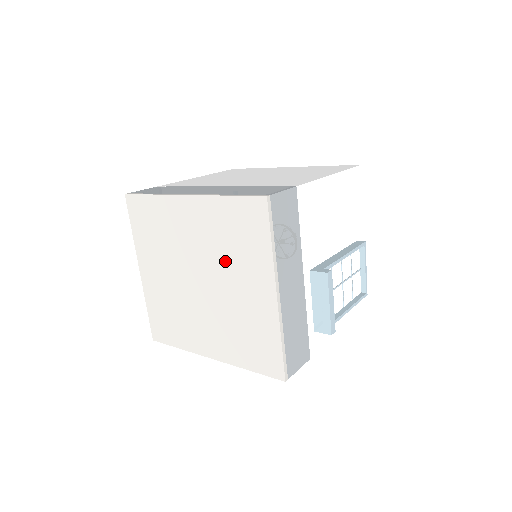
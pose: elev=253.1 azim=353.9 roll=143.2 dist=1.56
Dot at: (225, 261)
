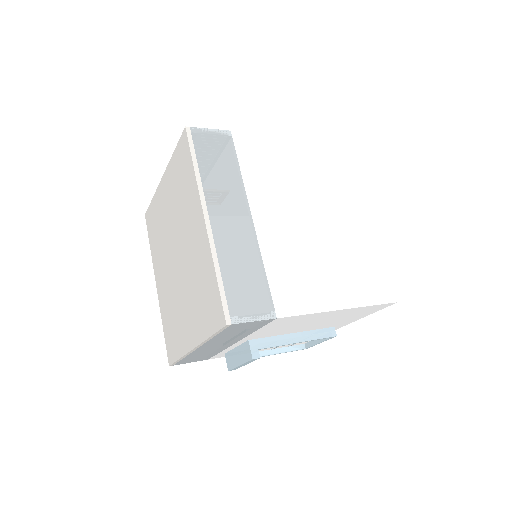
Dot at: (190, 285)
